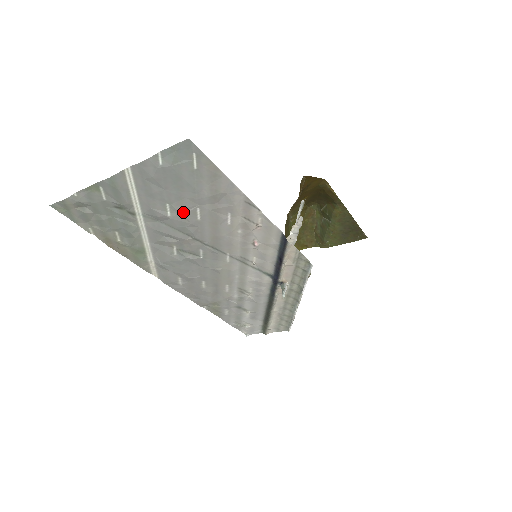
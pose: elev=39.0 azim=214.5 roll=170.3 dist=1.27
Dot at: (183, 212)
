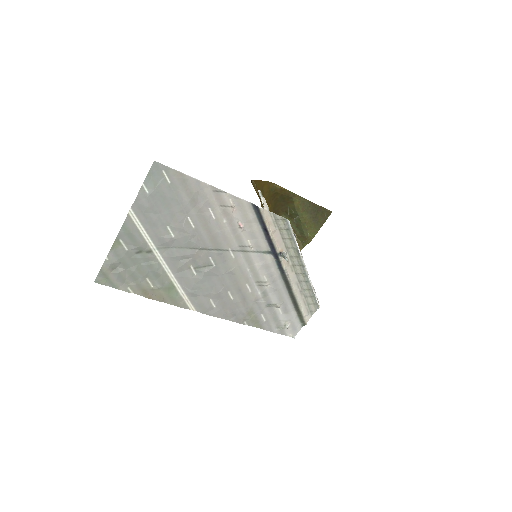
Dot at: (180, 227)
